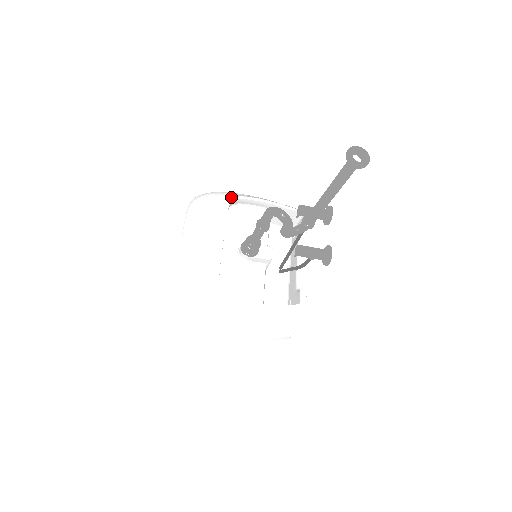
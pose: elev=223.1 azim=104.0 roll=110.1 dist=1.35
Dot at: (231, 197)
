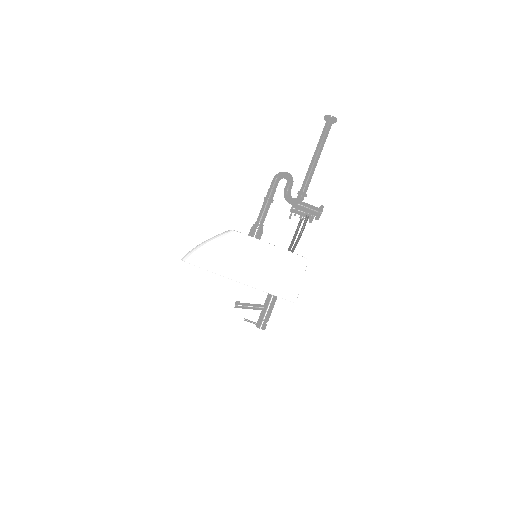
Dot at: occluded
